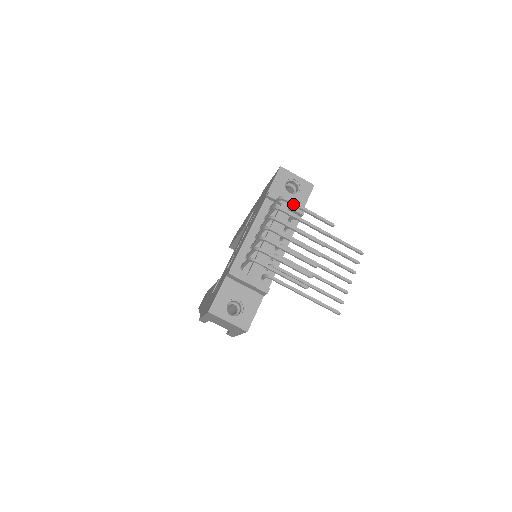
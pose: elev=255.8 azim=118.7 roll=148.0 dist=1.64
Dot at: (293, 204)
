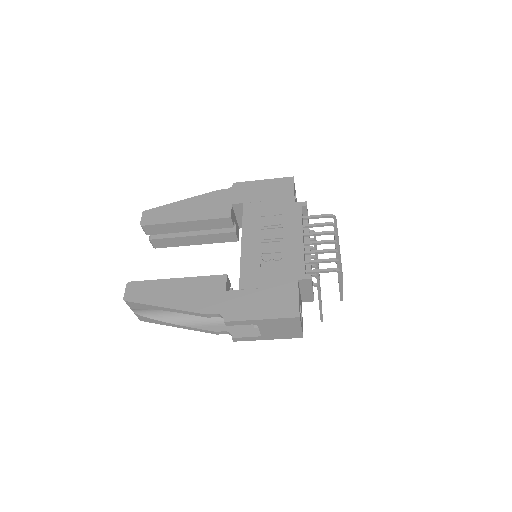
Dot at: (336, 224)
